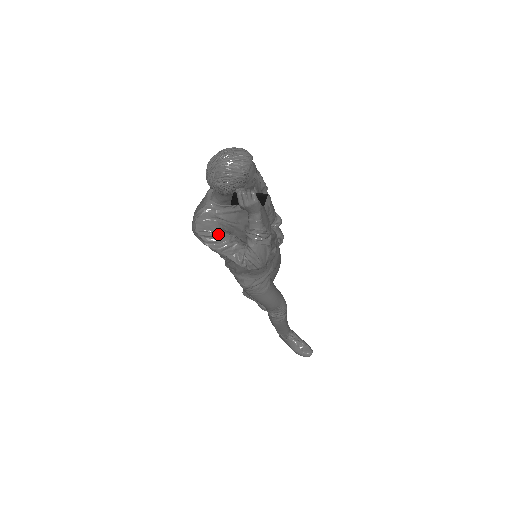
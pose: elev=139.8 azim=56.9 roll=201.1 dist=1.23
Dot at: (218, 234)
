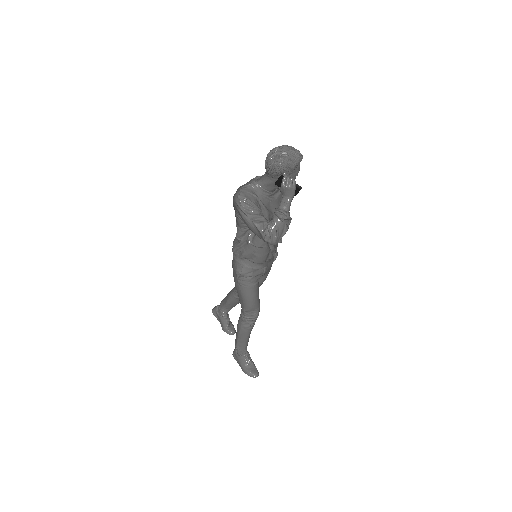
Dot at: (254, 205)
